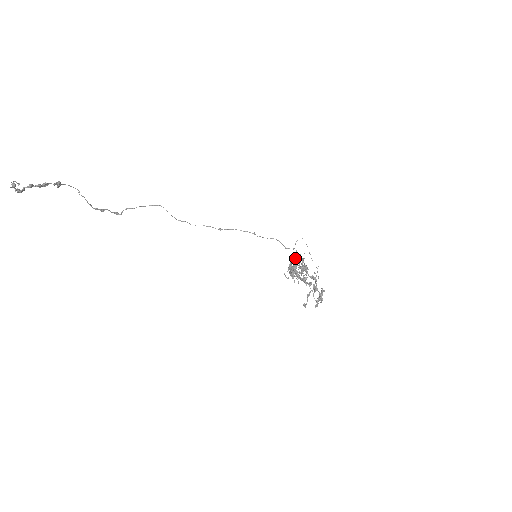
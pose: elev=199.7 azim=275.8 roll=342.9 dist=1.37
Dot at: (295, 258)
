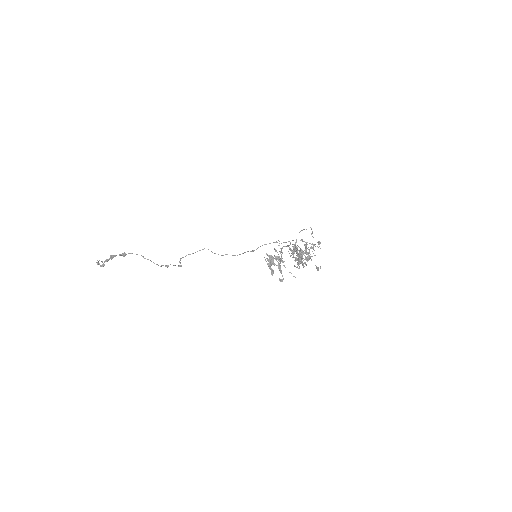
Dot at: (294, 246)
